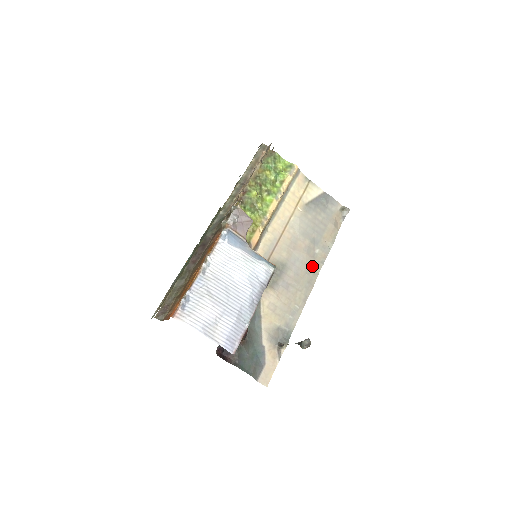
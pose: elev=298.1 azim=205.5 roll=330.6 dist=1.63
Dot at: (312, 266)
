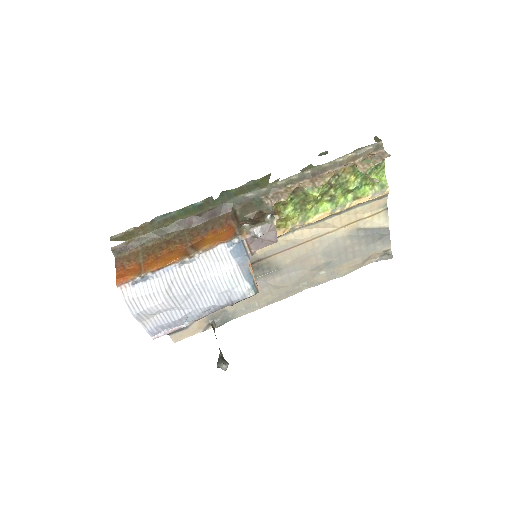
Dot at: (304, 281)
